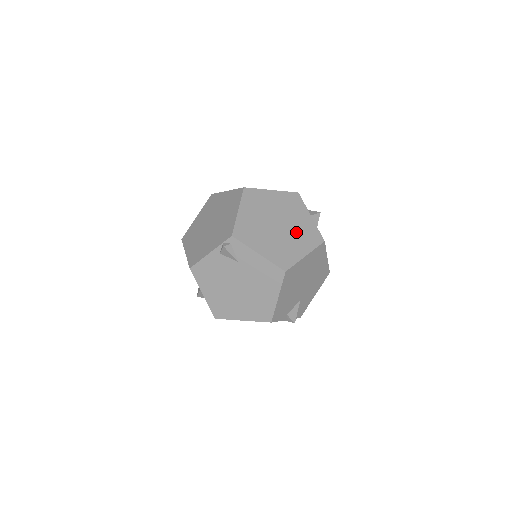
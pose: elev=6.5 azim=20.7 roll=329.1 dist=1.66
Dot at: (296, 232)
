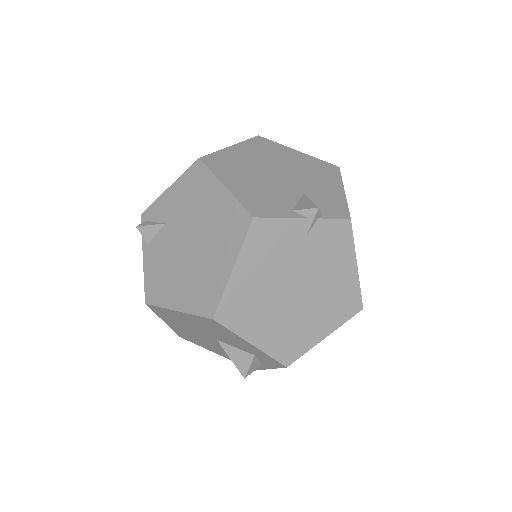
Dot at: occluded
